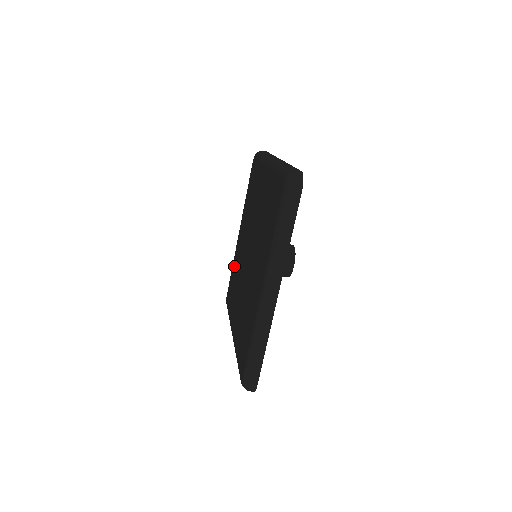
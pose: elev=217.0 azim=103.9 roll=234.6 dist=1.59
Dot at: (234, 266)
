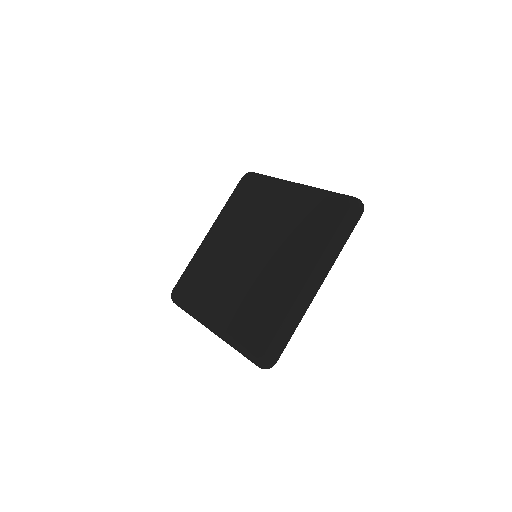
Dot at: (199, 262)
